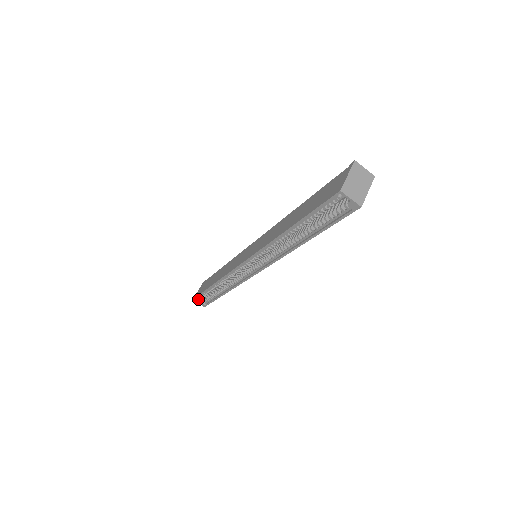
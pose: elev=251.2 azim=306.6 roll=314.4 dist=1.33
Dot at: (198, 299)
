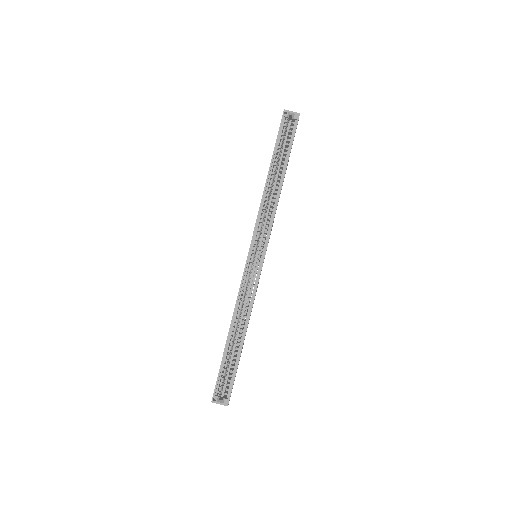
Dot at: (217, 396)
